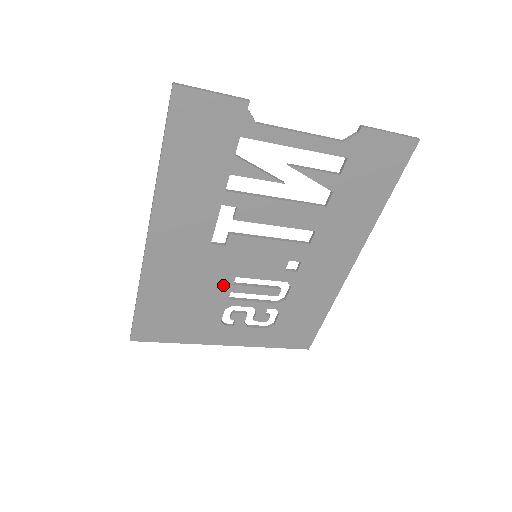
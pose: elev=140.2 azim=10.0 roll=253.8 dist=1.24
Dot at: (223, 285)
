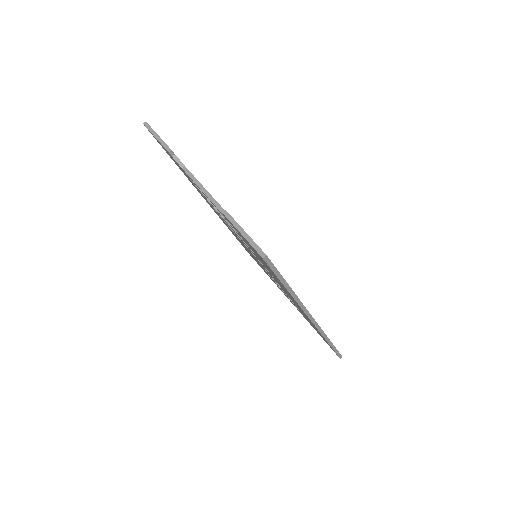
Dot at: occluded
